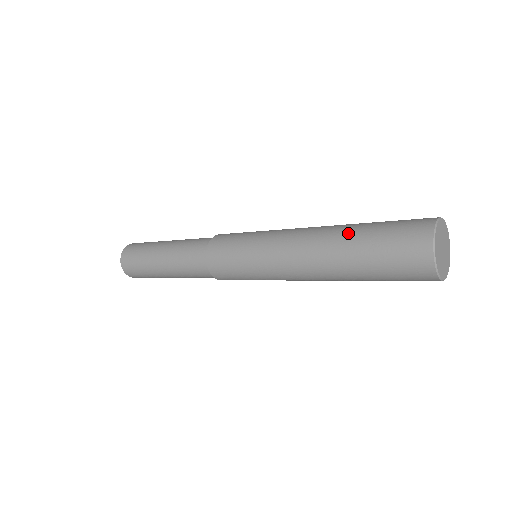
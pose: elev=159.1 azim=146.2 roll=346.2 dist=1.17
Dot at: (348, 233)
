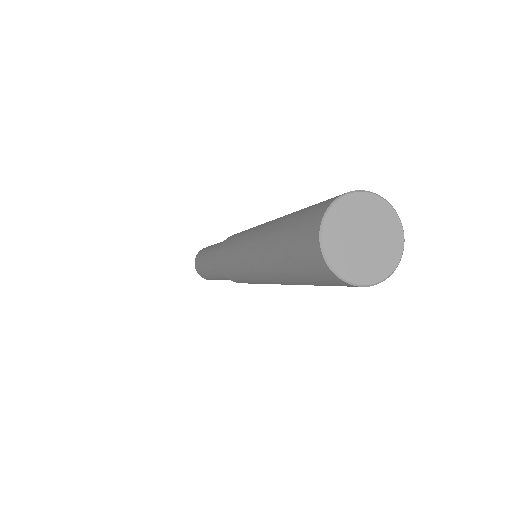
Dot at: (276, 227)
